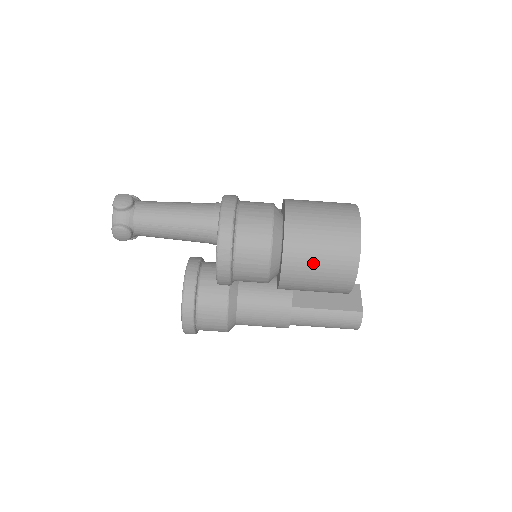
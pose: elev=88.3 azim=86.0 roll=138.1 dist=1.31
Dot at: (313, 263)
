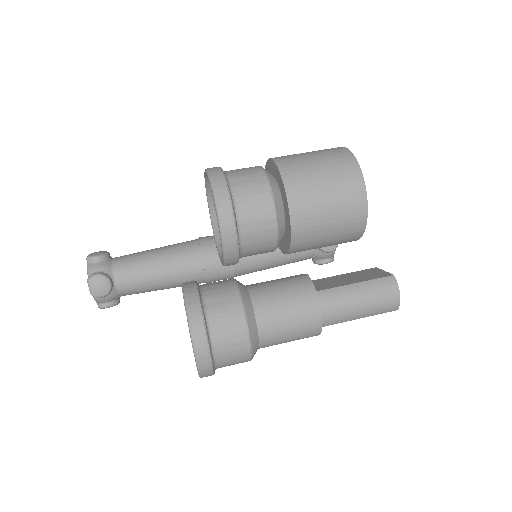
Dot at: (316, 179)
